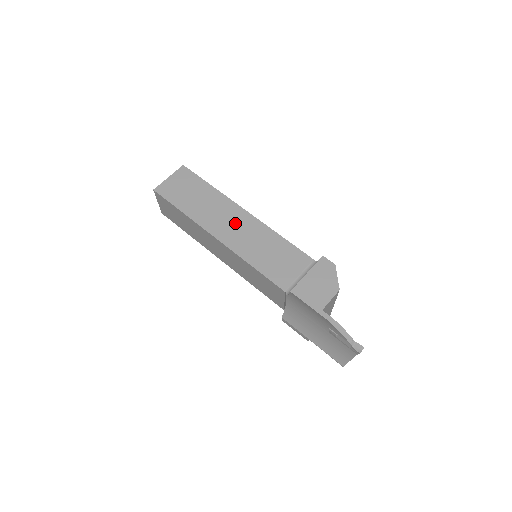
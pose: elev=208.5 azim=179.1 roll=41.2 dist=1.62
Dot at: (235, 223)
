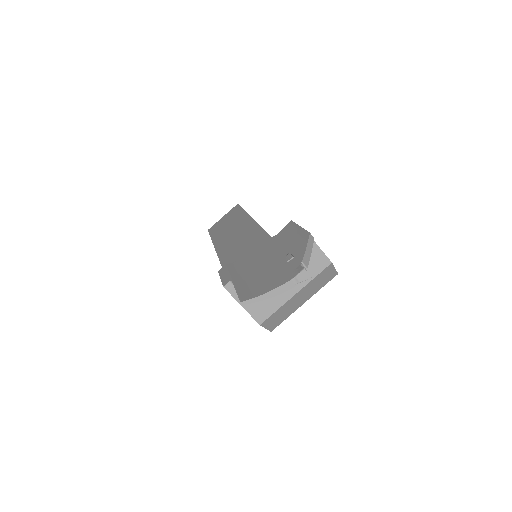
Dot at: occluded
